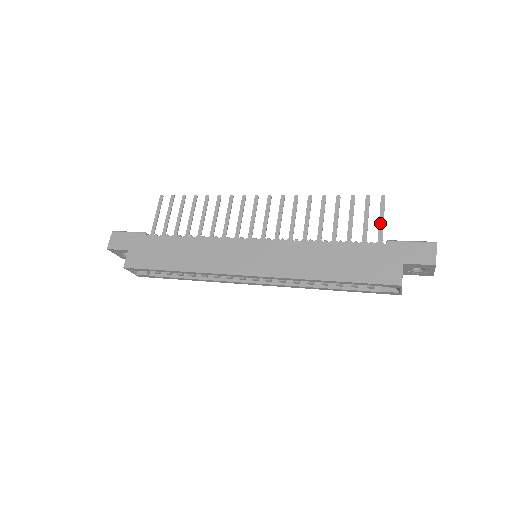
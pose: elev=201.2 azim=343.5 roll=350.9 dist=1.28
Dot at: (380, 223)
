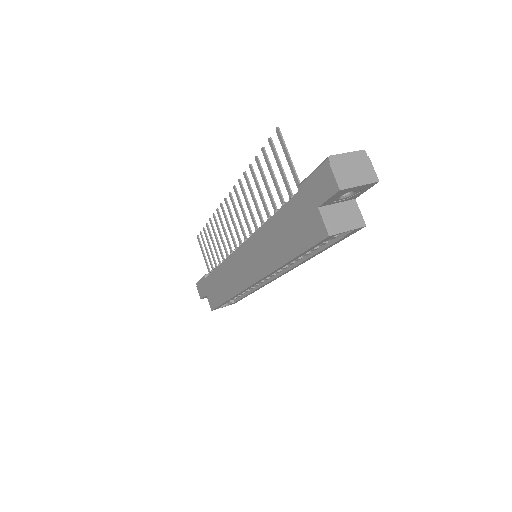
Dot at: (289, 165)
